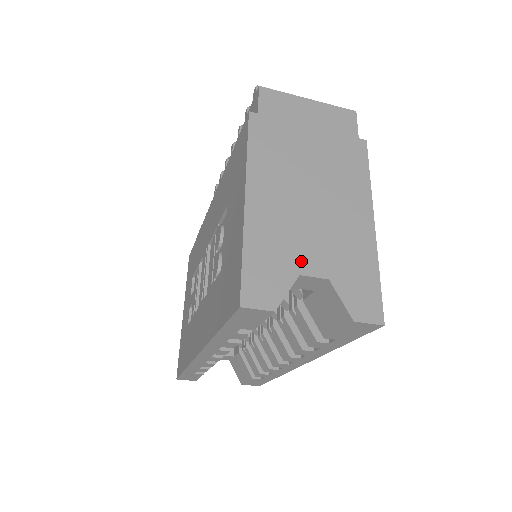
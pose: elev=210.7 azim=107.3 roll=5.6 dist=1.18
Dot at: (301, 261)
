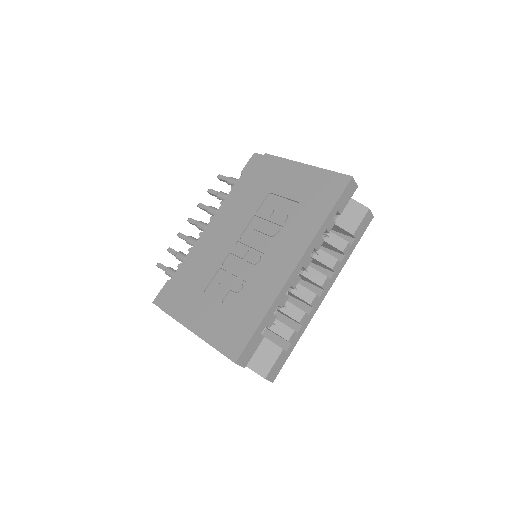
Dot at: occluded
